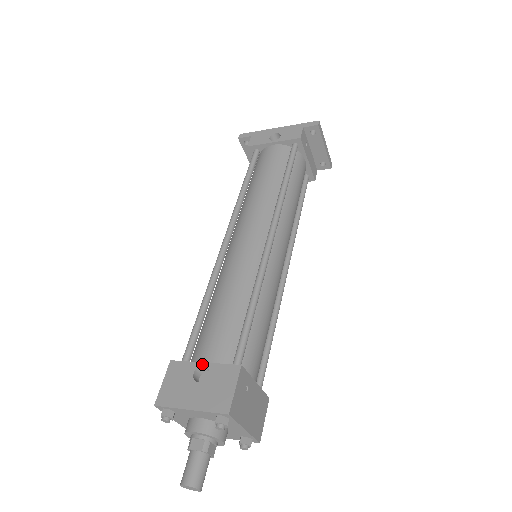
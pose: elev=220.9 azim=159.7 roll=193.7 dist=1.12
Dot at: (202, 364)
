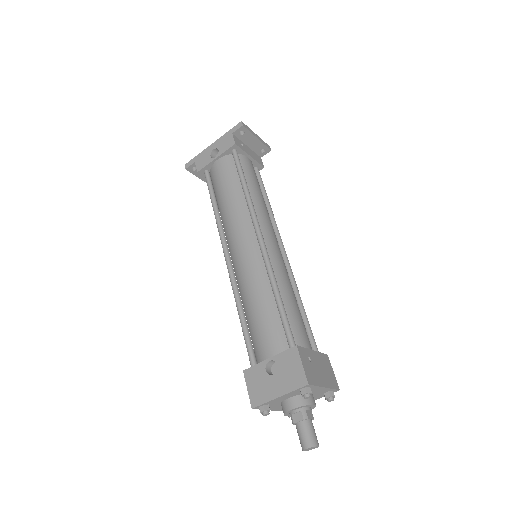
Dot at: (268, 360)
